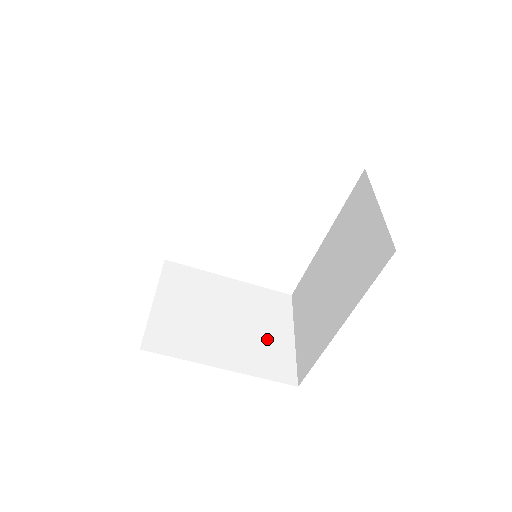
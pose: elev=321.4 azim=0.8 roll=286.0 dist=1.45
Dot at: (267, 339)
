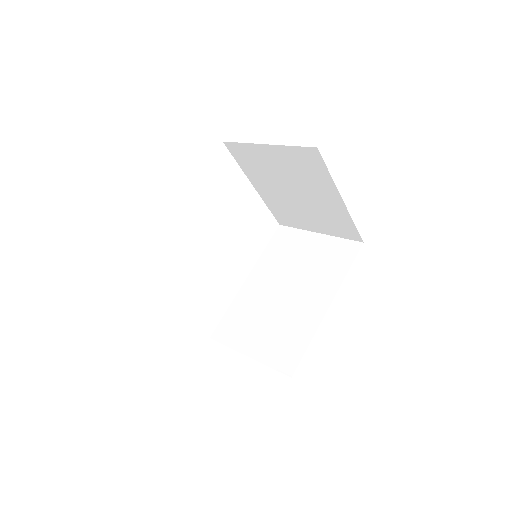
Dot at: occluded
